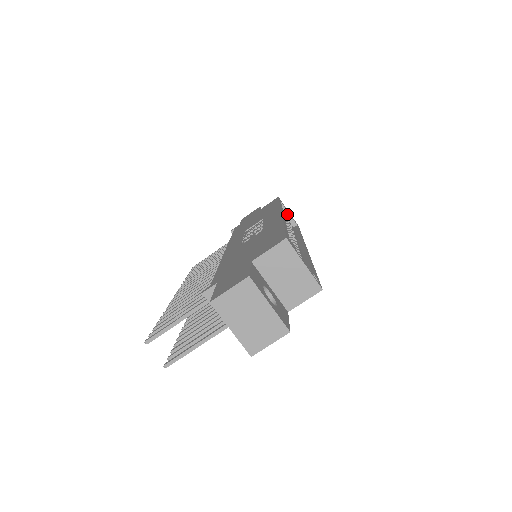
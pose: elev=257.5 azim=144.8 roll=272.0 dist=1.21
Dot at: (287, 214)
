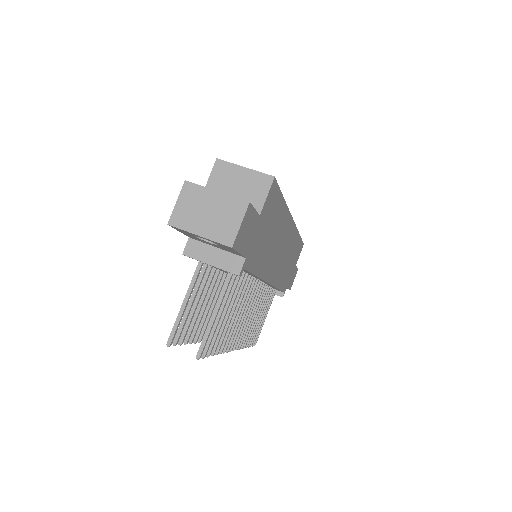
Dot at: occluded
